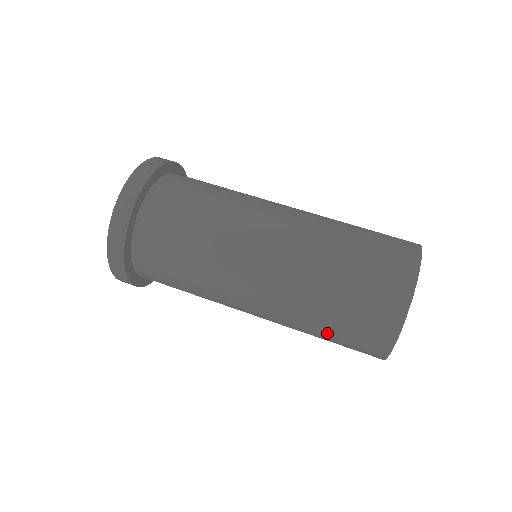
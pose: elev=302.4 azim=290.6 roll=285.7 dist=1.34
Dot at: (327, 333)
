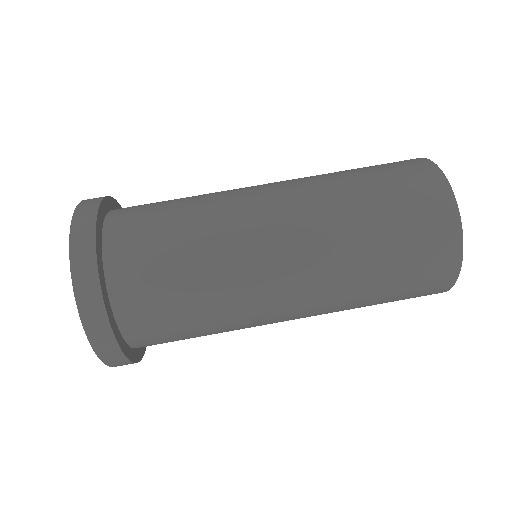
Dot at: (381, 301)
